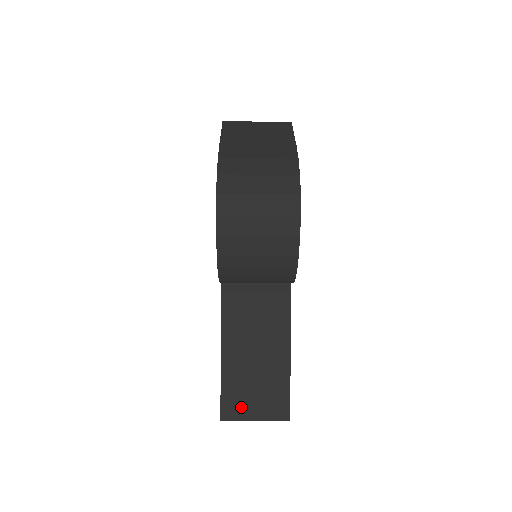
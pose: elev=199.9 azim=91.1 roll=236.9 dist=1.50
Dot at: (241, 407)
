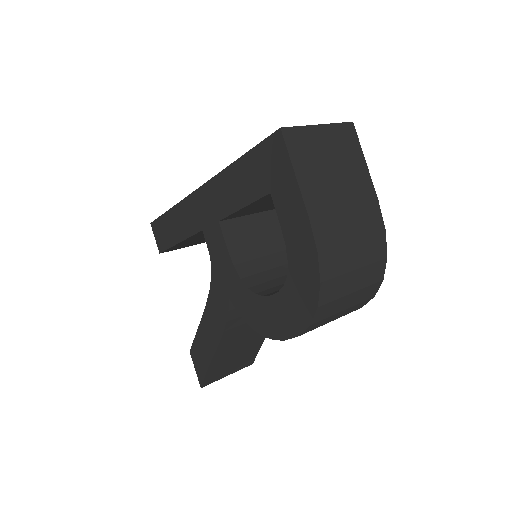
Dot at: (220, 374)
